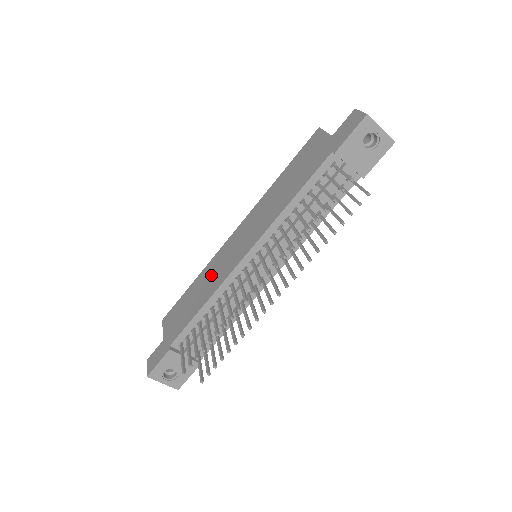
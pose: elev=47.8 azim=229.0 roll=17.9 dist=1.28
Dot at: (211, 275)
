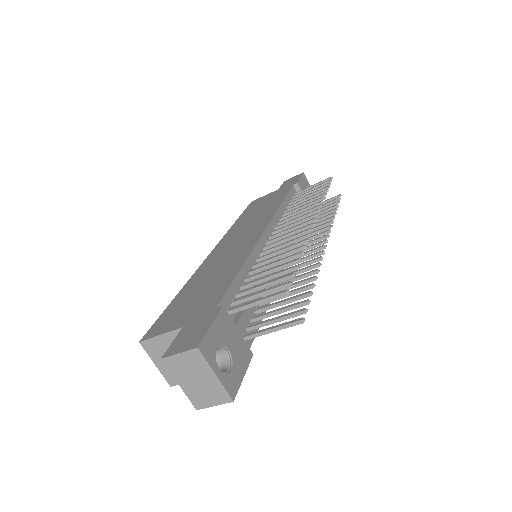
Dot at: (217, 265)
